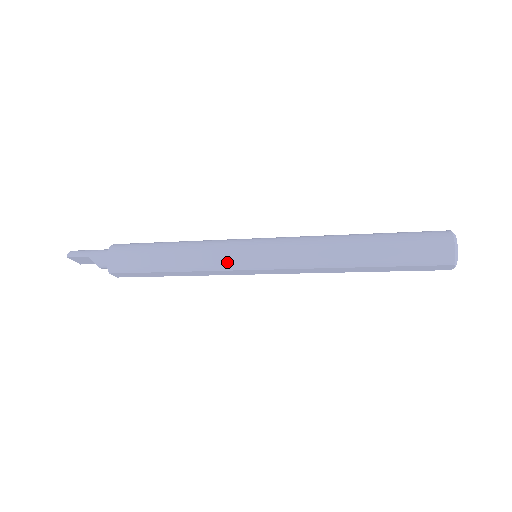
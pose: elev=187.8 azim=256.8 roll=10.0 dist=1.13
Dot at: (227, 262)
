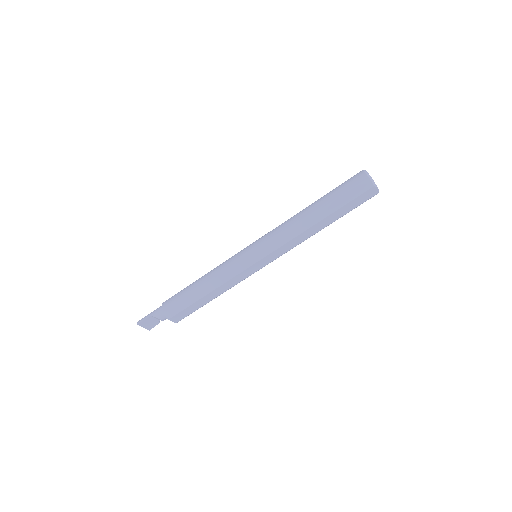
Dot at: (238, 266)
